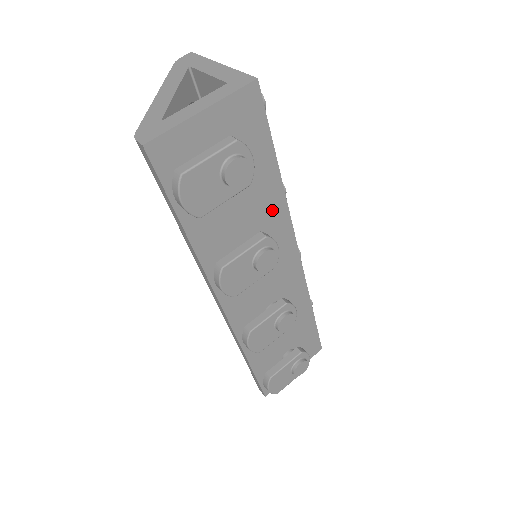
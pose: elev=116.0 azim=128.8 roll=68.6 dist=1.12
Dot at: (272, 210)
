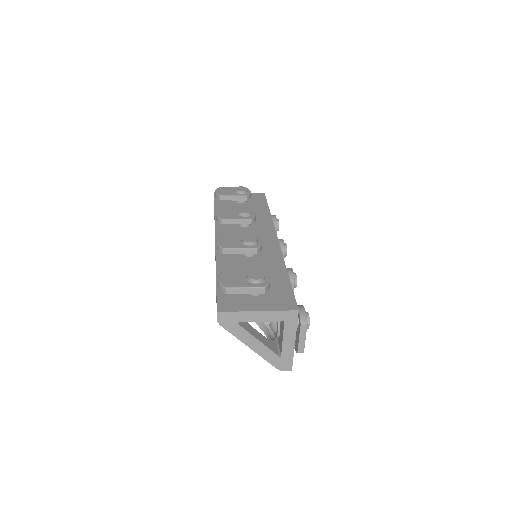
Dot at: (262, 218)
